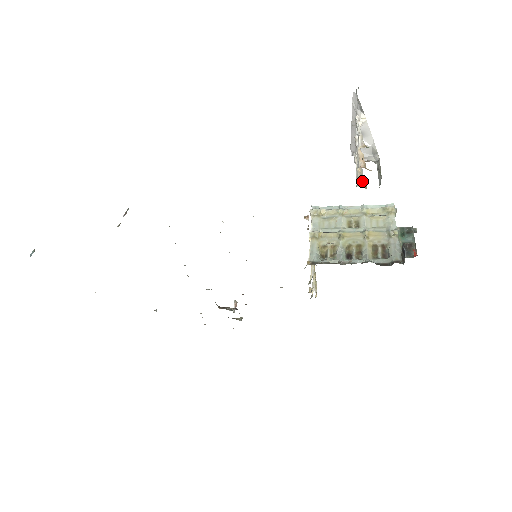
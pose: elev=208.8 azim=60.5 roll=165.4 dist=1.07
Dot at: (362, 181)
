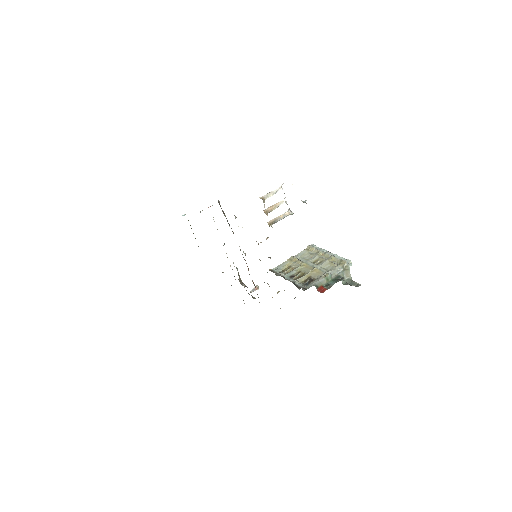
Dot at: (273, 221)
